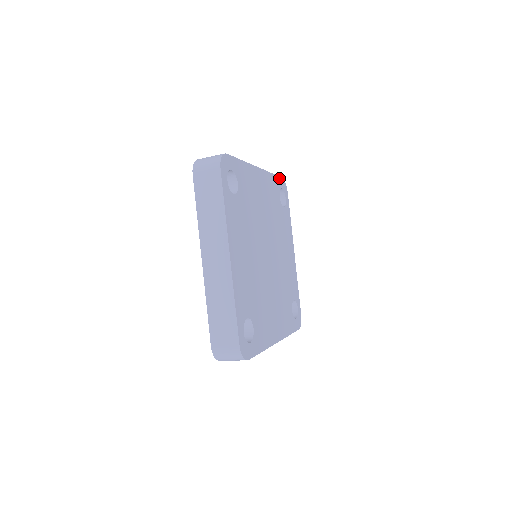
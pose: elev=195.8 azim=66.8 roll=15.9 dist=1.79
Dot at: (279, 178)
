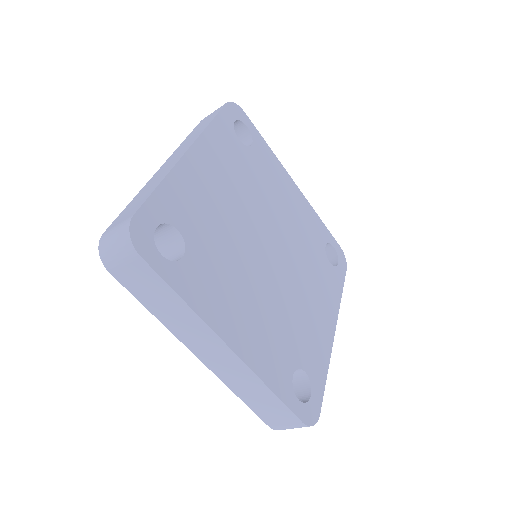
Dot at: (223, 111)
